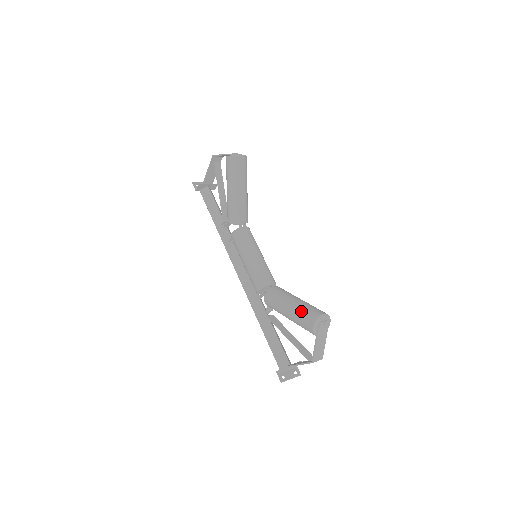
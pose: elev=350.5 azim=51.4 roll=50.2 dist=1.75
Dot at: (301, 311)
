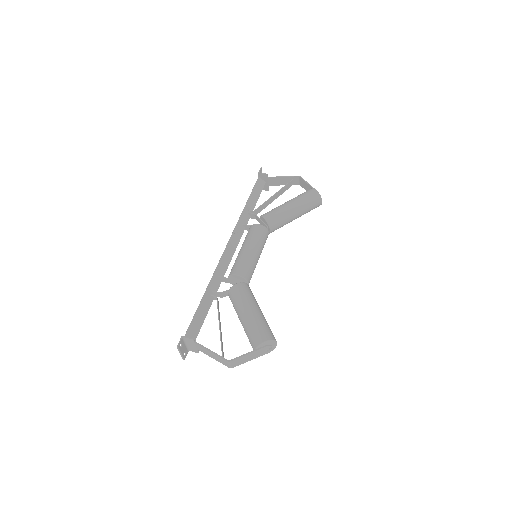
Dot at: (264, 323)
